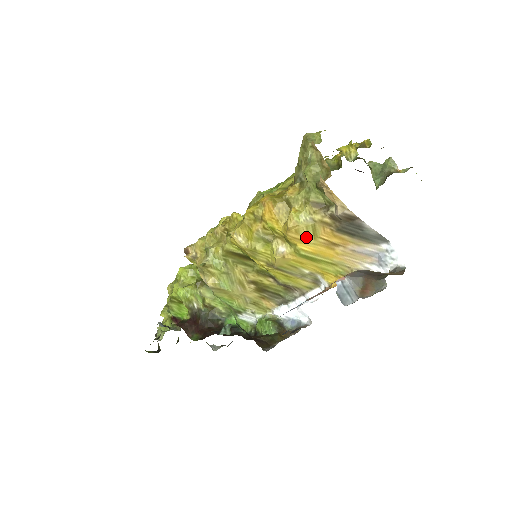
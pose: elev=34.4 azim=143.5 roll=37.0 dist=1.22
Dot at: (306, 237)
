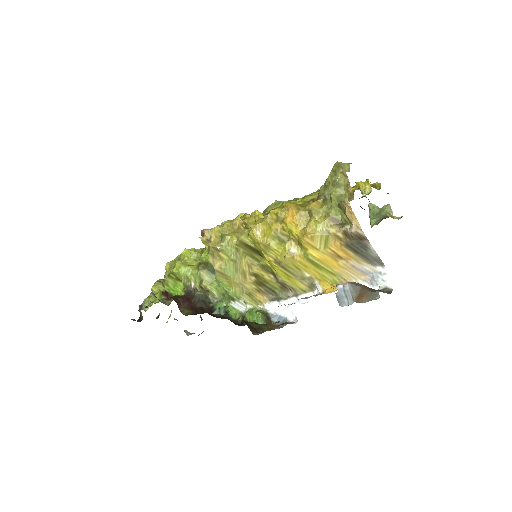
Dot at: (318, 245)
